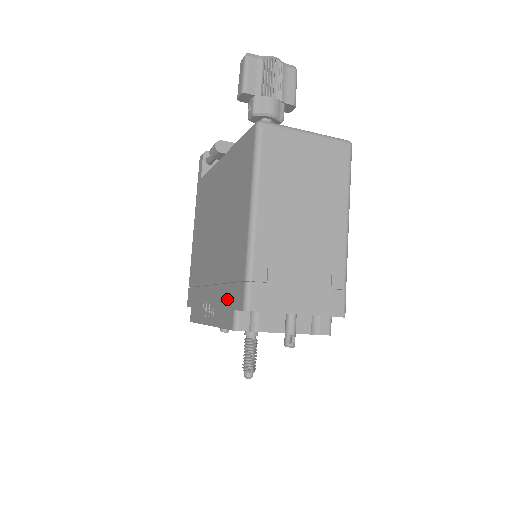
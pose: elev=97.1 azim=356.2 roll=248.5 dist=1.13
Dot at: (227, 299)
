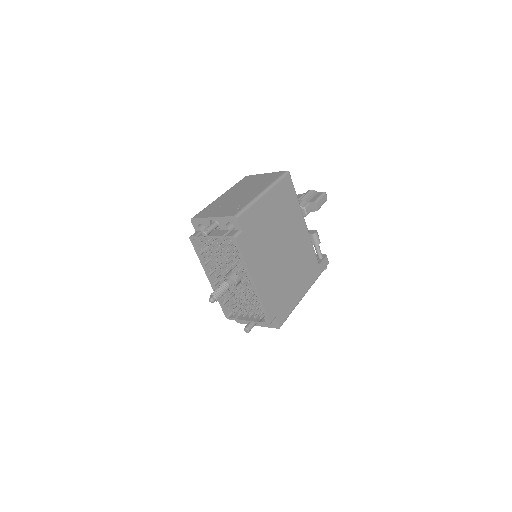
Dot at: occluded
